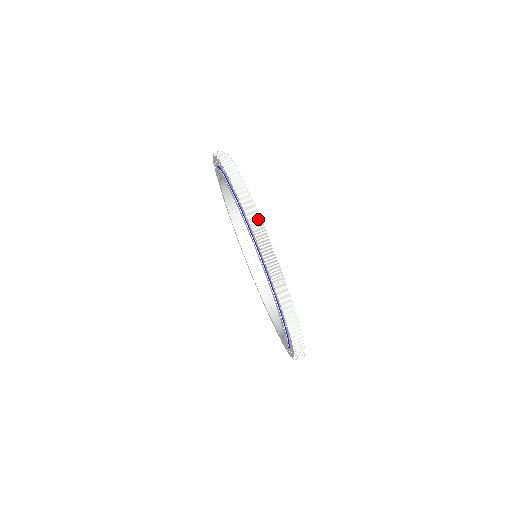
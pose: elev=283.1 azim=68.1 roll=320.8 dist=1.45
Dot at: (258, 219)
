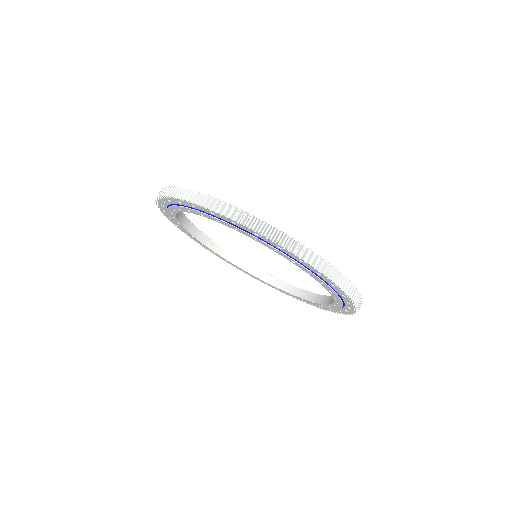
Dot at: (221, 204)
